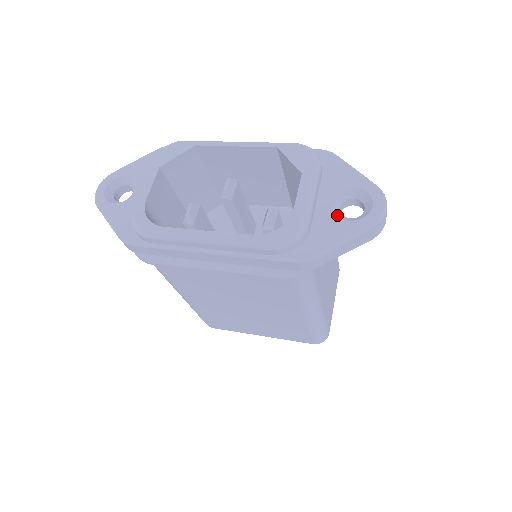
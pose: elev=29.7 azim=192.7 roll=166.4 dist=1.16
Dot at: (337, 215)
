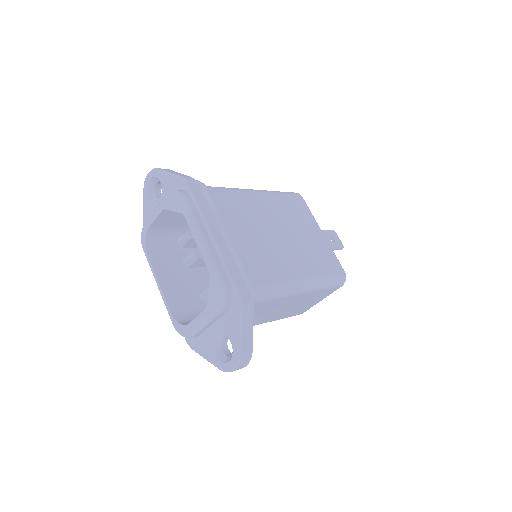
Dot at: (214, 344)
